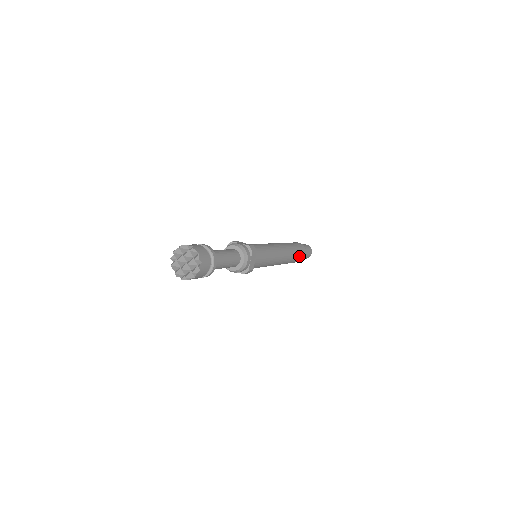
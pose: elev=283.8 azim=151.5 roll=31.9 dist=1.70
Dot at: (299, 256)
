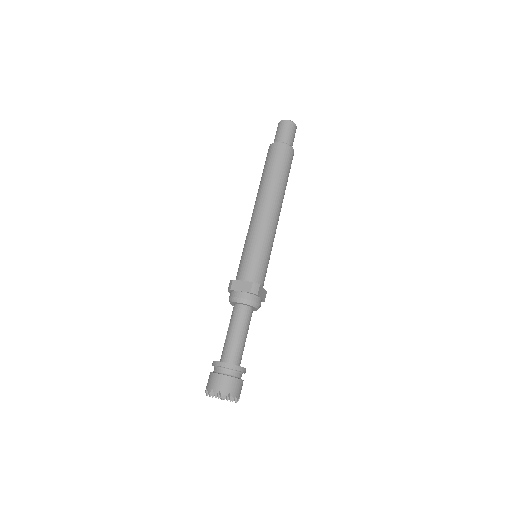
Dot at: (289, 169)
